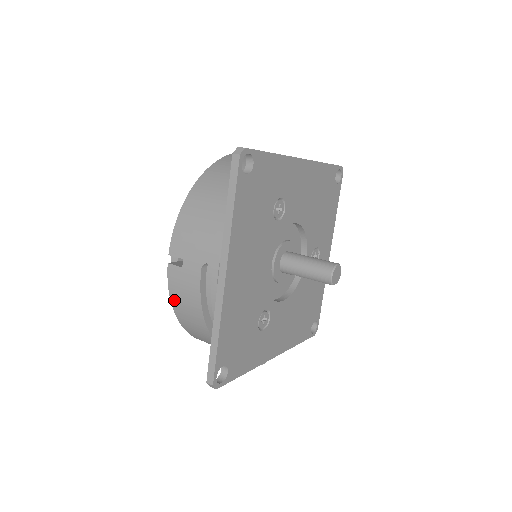
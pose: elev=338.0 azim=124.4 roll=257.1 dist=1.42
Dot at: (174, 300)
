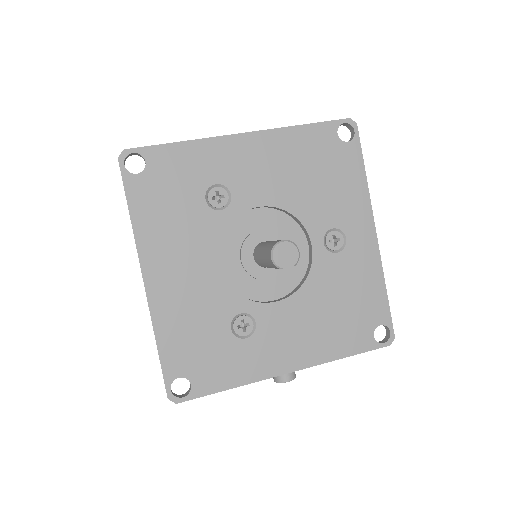
Dot at: occluded
